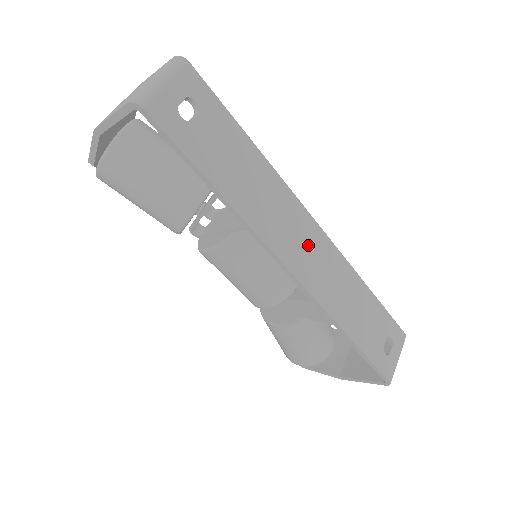
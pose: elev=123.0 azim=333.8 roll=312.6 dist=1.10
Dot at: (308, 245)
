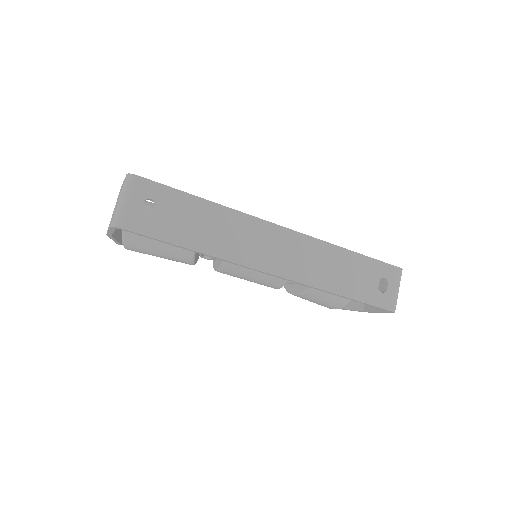
Dot at: (279, 247)
